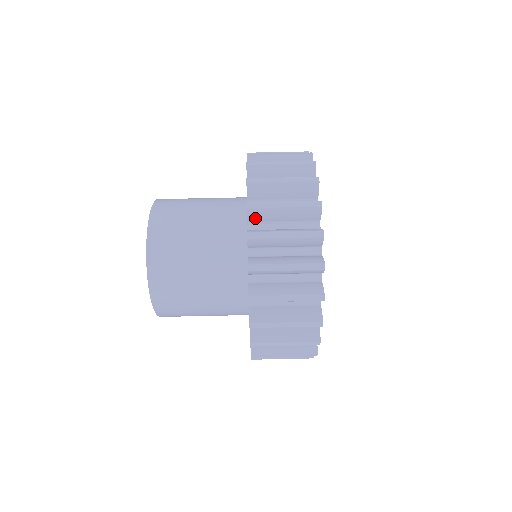
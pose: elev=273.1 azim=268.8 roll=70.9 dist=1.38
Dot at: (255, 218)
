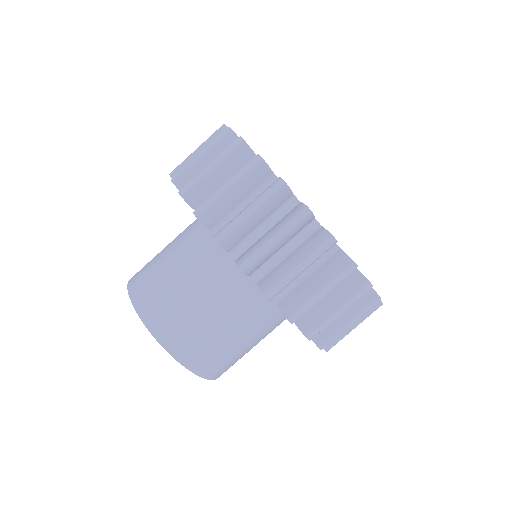
Dot at: occluded
